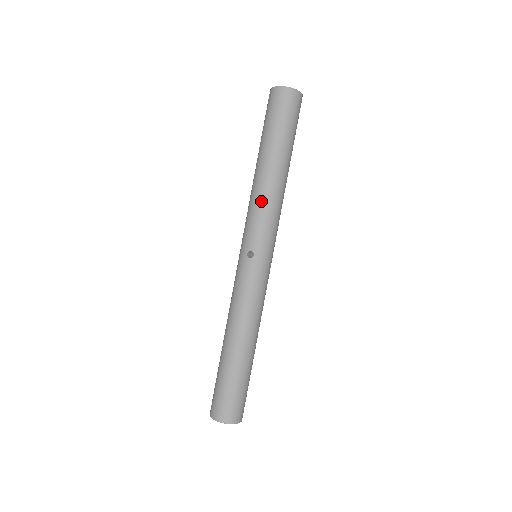
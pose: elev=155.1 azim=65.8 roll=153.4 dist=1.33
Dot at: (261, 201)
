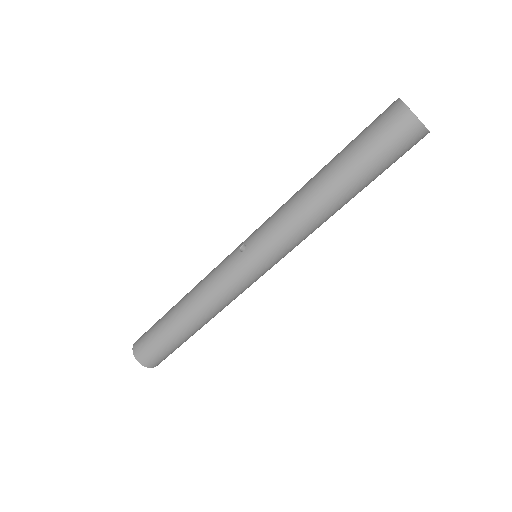
Dot at: (287, 208)
